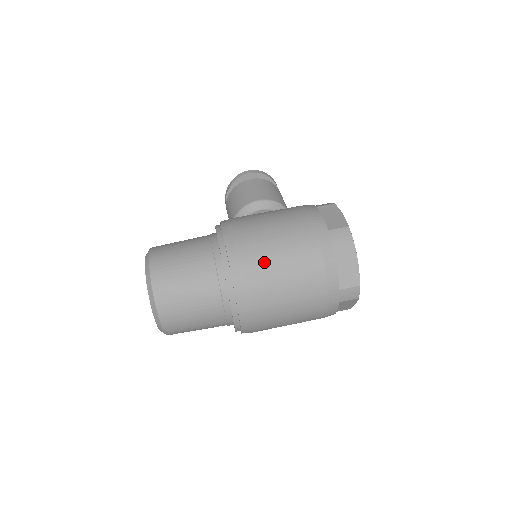
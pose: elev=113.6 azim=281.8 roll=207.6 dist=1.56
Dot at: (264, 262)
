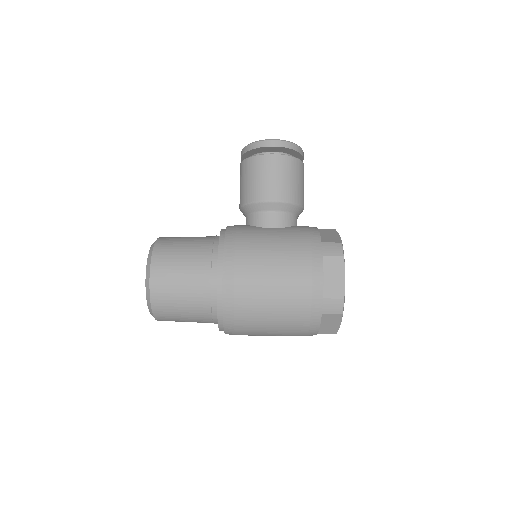
Dot at: (255, 316)
